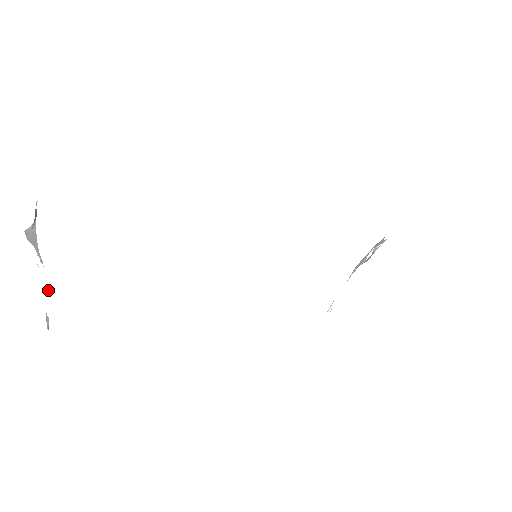
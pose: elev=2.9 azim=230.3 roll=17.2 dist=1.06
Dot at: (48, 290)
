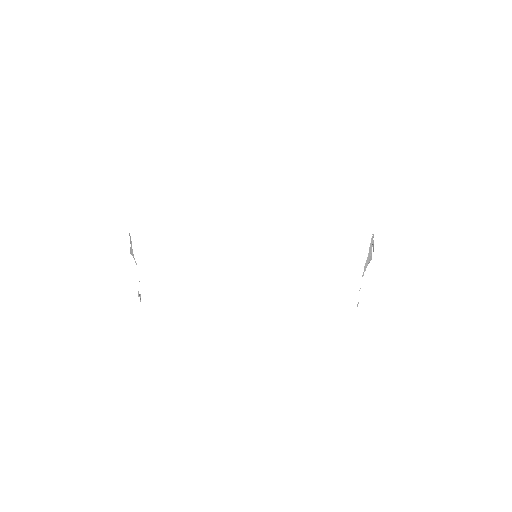
Dot at: occluded
